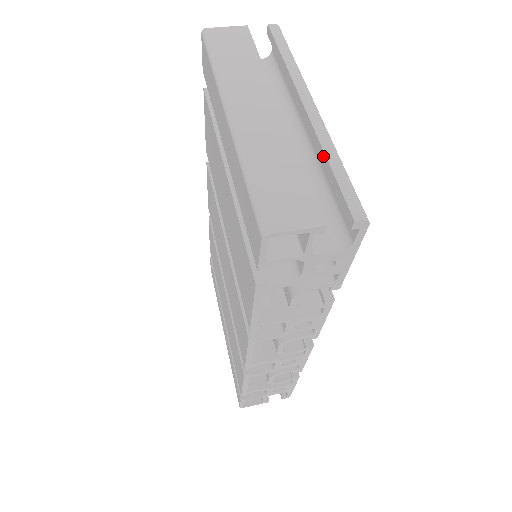
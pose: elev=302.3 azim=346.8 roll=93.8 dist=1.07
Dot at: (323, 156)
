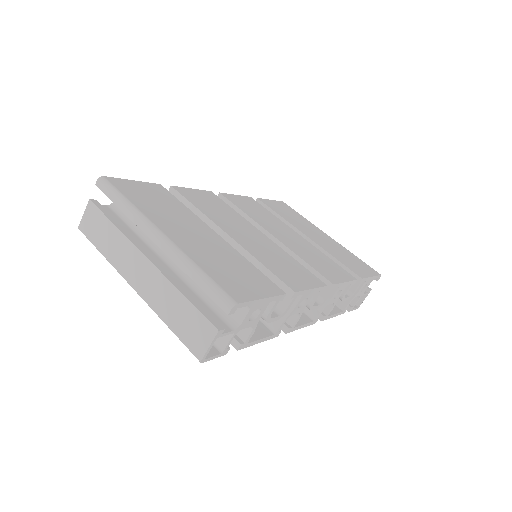
Dot at: (188, 273)
